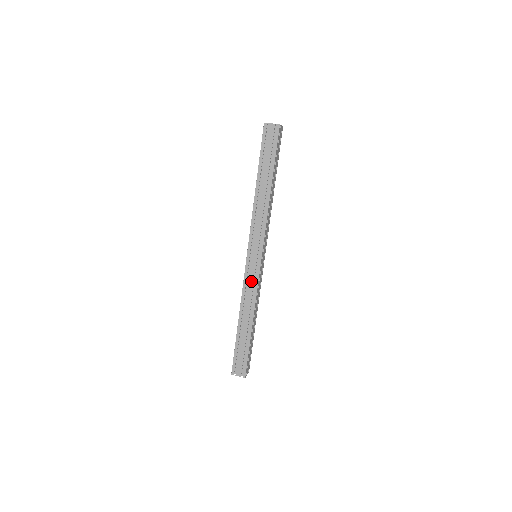
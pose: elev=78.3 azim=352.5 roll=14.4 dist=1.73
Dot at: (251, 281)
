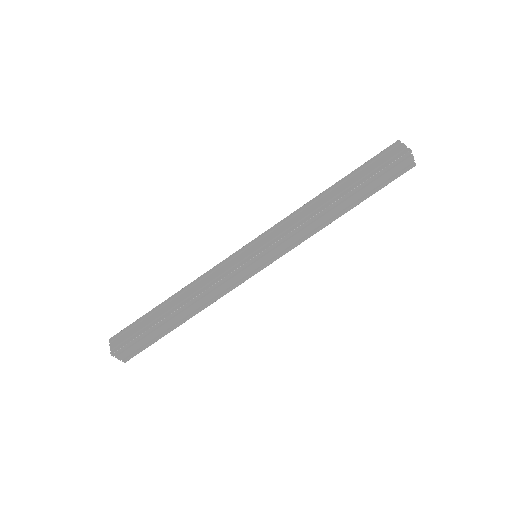
Dot at: (223, 269)
